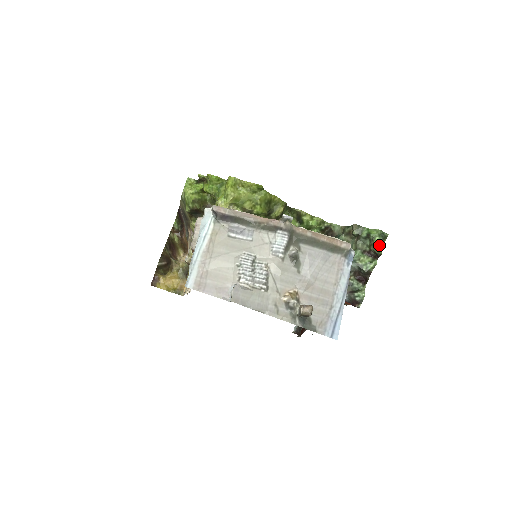
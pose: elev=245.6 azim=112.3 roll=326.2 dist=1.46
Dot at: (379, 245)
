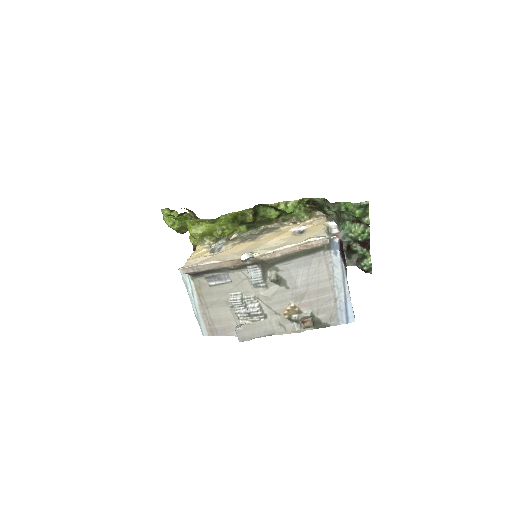
Dot at: (364, 215)
